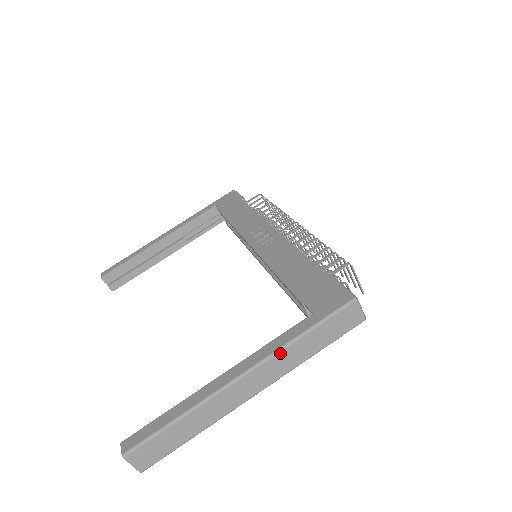
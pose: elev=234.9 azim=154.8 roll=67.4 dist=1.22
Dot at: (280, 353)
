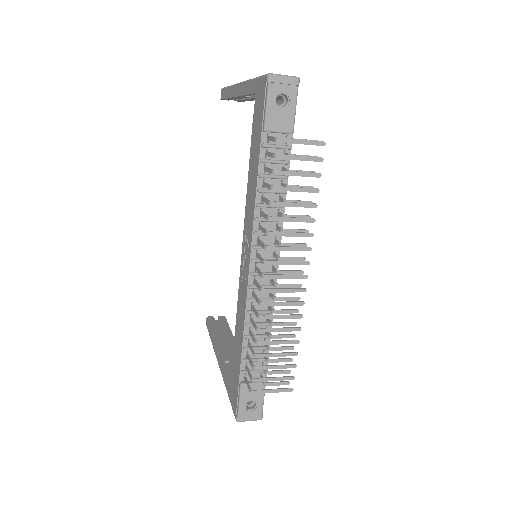
Dot at: occluded
